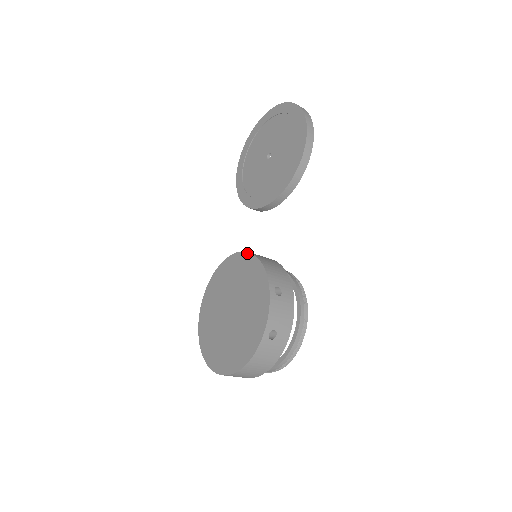
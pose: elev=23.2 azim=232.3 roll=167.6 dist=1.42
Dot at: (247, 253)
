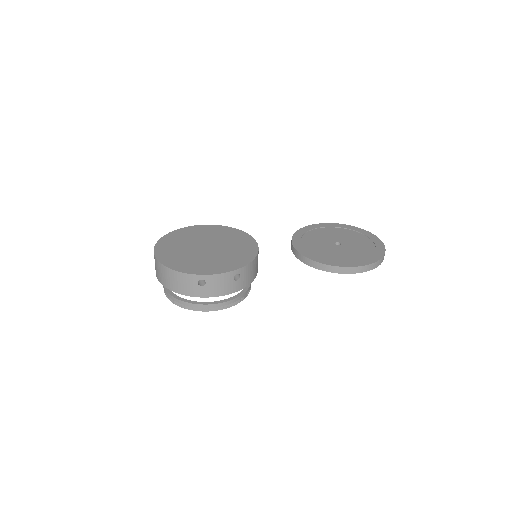
Dot at: occluded
